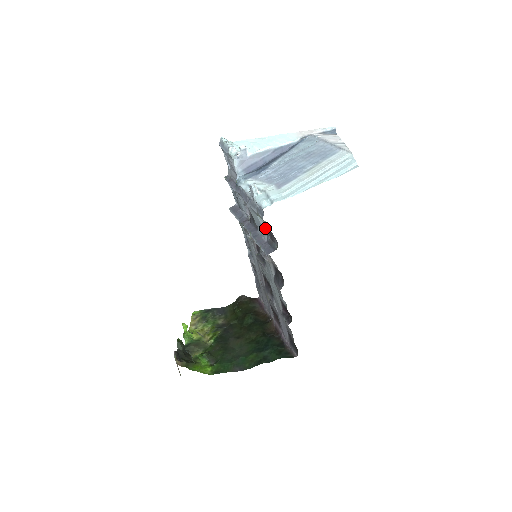
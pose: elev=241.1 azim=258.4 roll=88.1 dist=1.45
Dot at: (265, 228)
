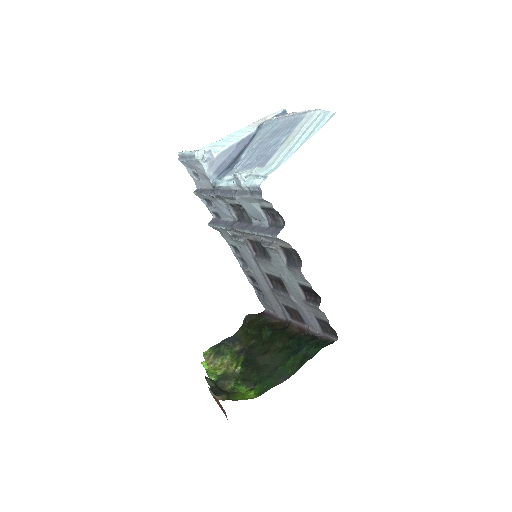
Dot at: (263, 212)
